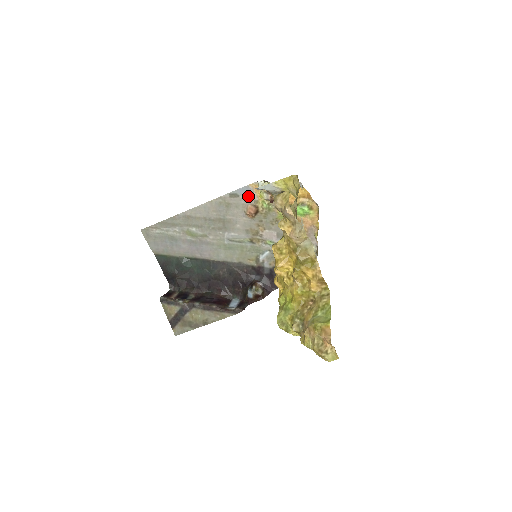
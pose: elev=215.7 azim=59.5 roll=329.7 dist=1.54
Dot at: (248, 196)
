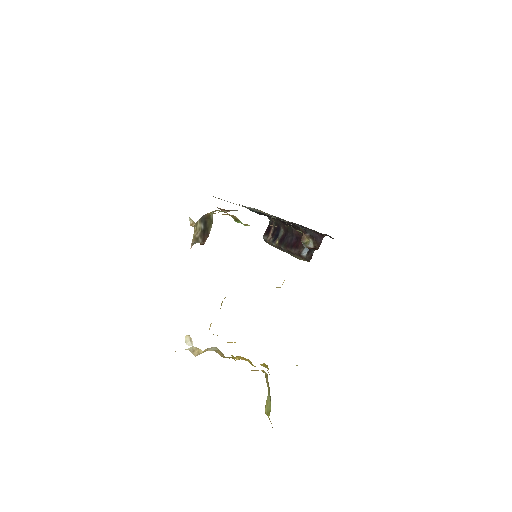
Dot at: occluded
